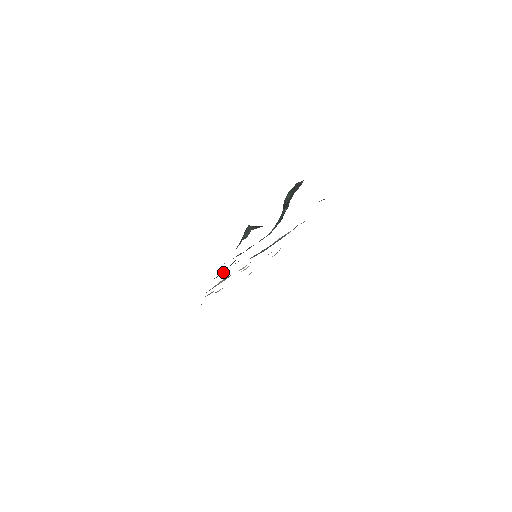
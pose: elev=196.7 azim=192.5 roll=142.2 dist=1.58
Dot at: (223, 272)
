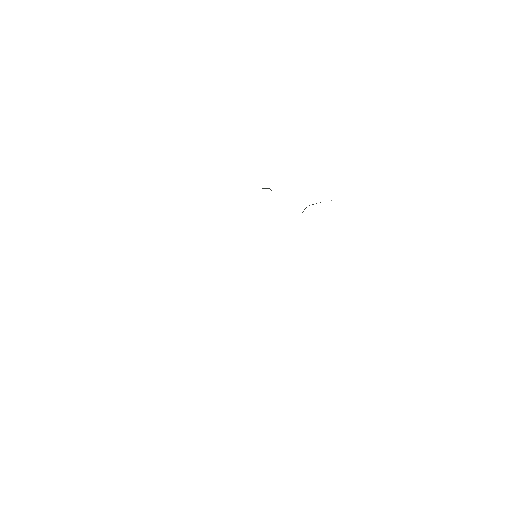
Dot at: occluded
